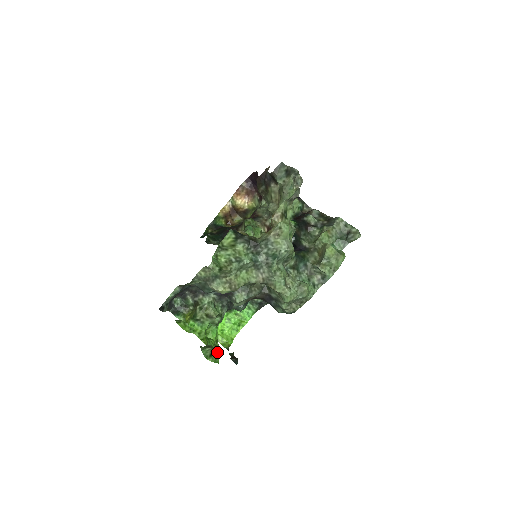
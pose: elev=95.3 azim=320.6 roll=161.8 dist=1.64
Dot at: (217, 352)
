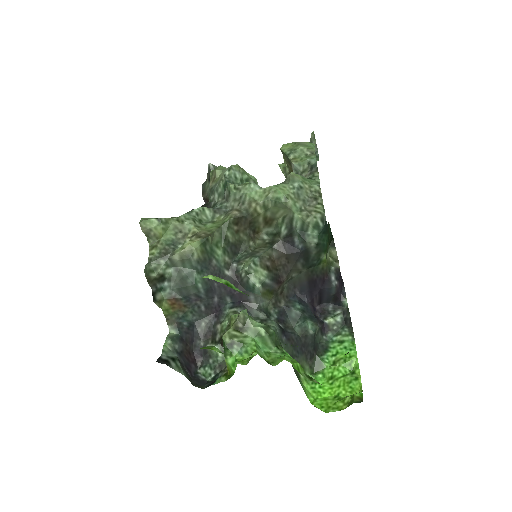
Dot at: occluded
